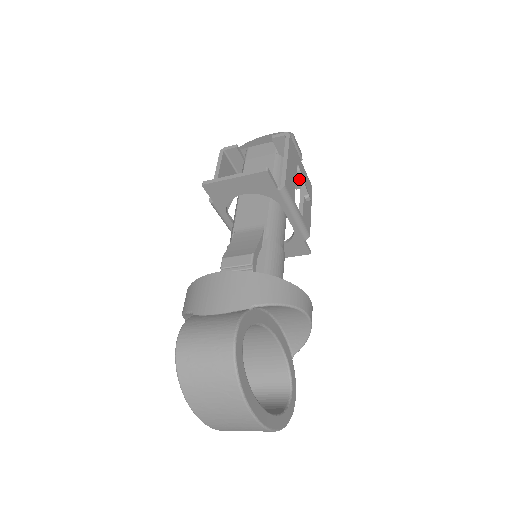
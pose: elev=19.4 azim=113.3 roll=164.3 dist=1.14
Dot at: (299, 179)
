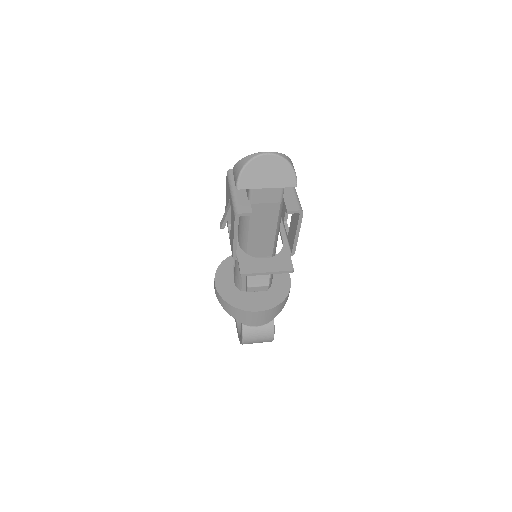
Dot at: occluded
